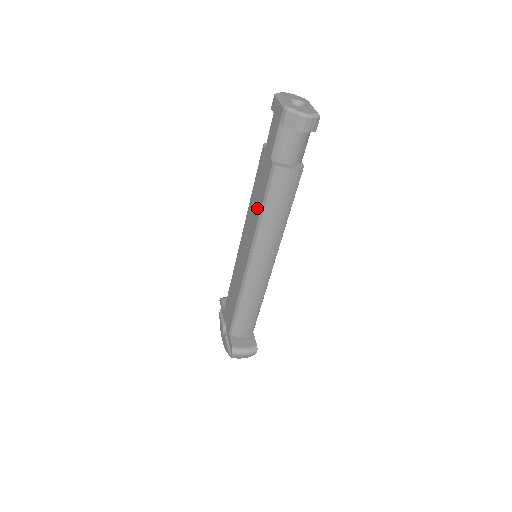
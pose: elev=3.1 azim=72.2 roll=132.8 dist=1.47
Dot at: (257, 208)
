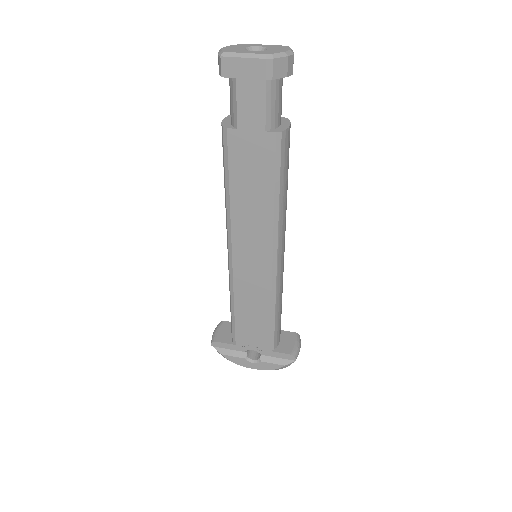
Dot at: (262, 199)
